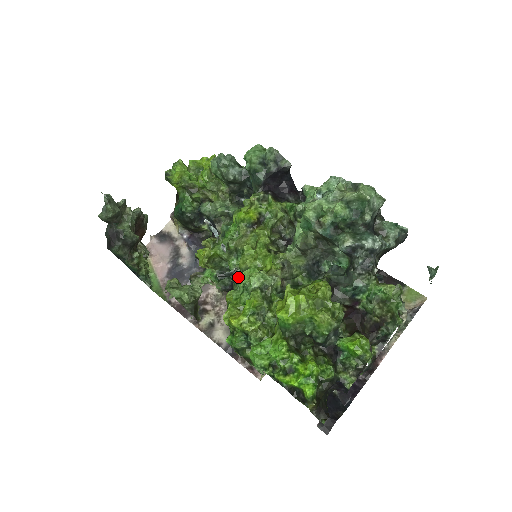
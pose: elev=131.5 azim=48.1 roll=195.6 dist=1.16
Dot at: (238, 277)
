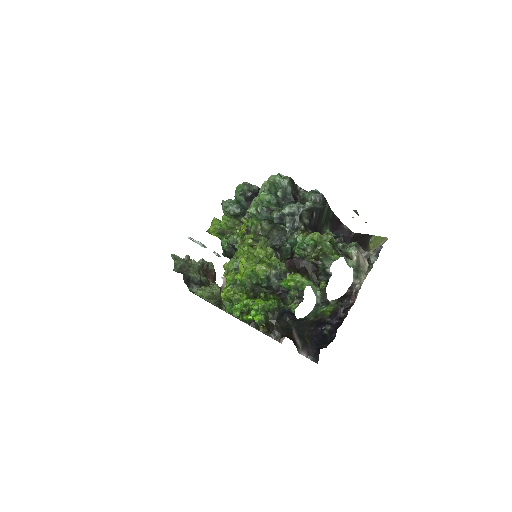
Dot at: occluded
